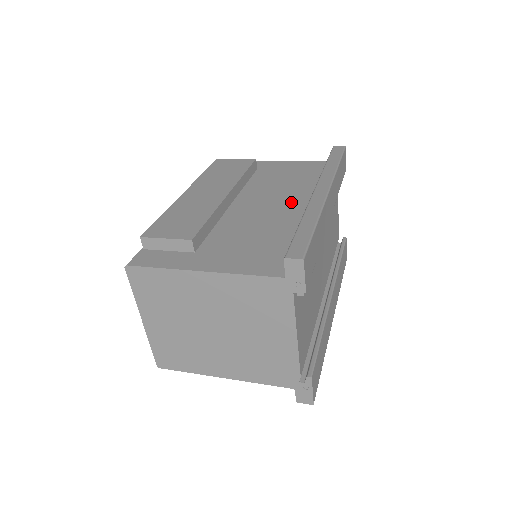
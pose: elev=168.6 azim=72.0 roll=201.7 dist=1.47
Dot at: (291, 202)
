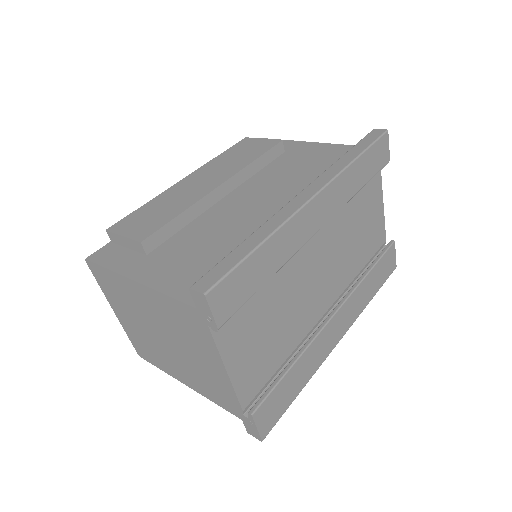
Dot at: (282, 203)
